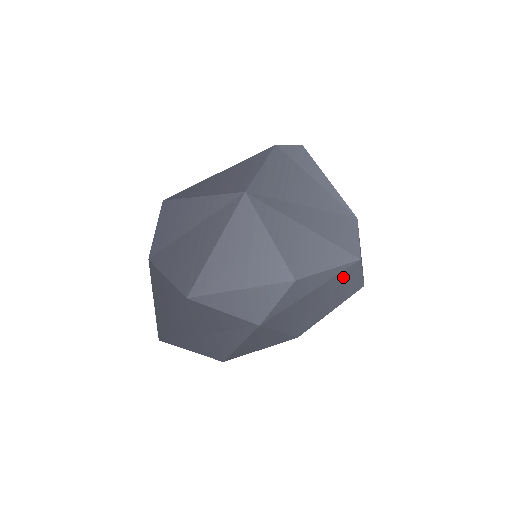
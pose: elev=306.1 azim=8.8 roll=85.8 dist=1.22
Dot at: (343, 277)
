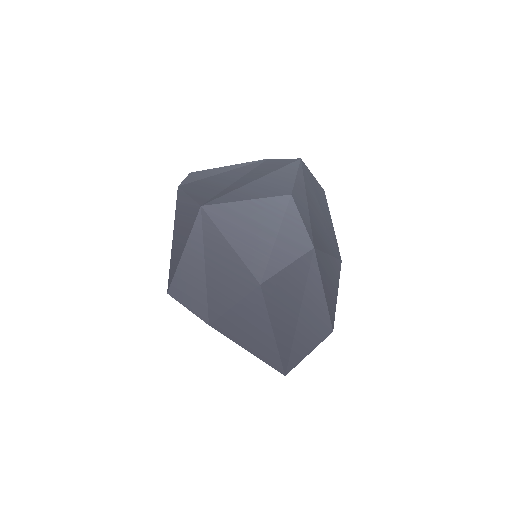
Dot at: (308, 181)
